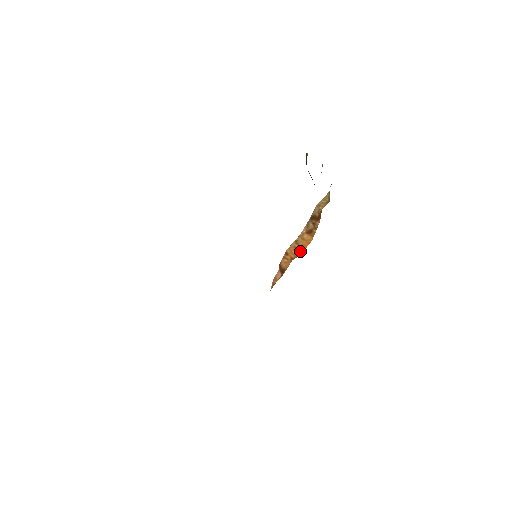
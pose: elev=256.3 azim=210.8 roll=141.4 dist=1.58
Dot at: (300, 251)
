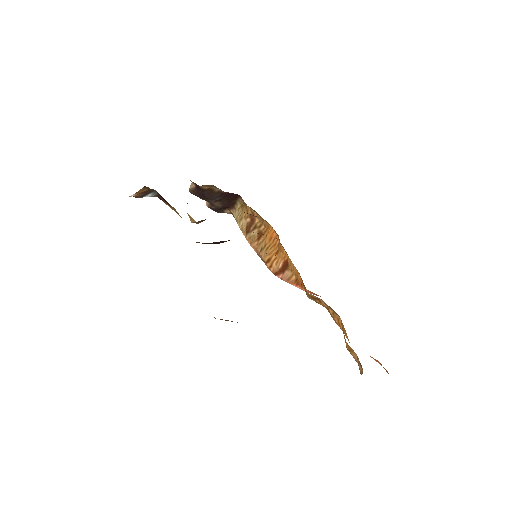
Dot at: (275, 240)
